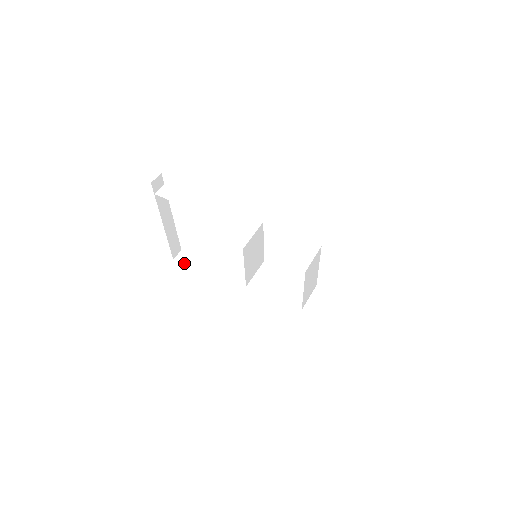
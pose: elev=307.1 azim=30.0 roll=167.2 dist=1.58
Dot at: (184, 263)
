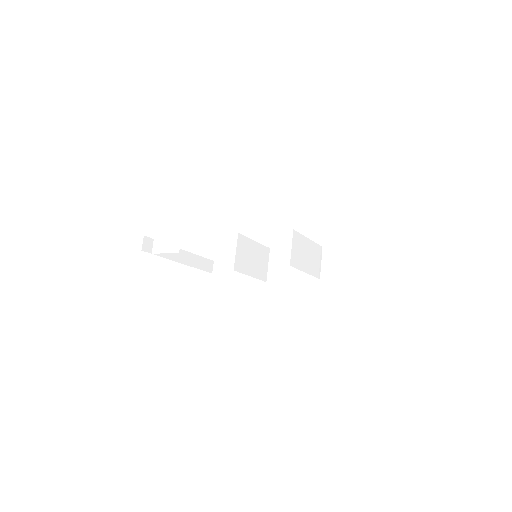
Dot at: (221, 272)
